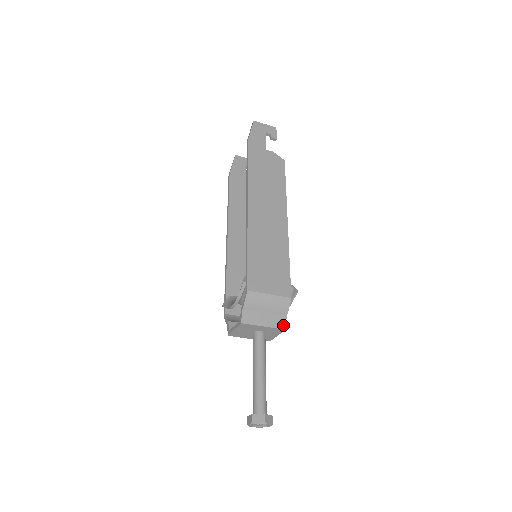
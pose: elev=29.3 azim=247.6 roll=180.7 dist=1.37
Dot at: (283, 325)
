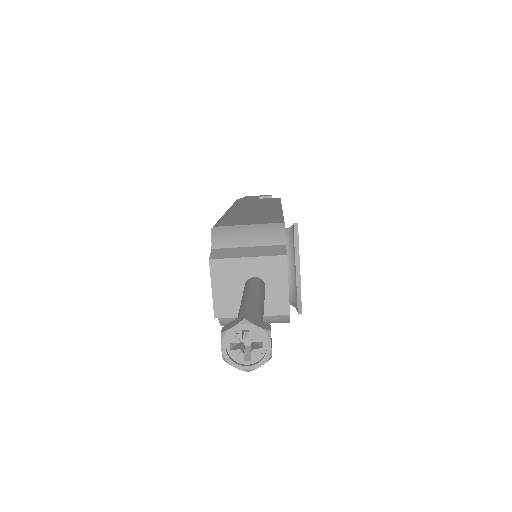
Dot at: (281, 252)
